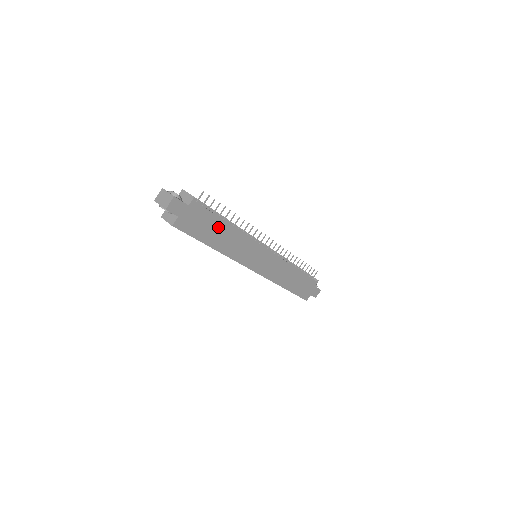
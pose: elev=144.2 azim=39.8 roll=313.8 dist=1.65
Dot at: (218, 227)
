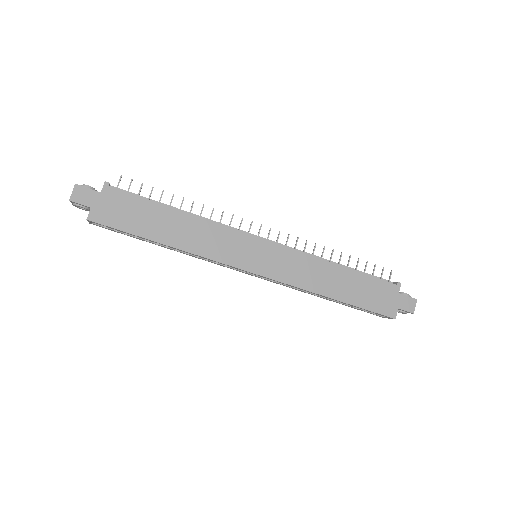
Dot at: (159, 215)
